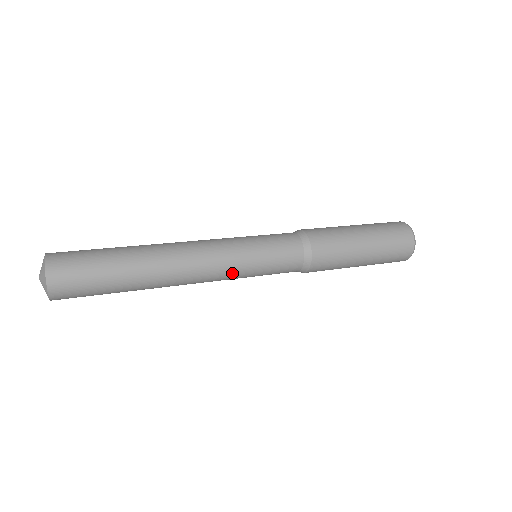
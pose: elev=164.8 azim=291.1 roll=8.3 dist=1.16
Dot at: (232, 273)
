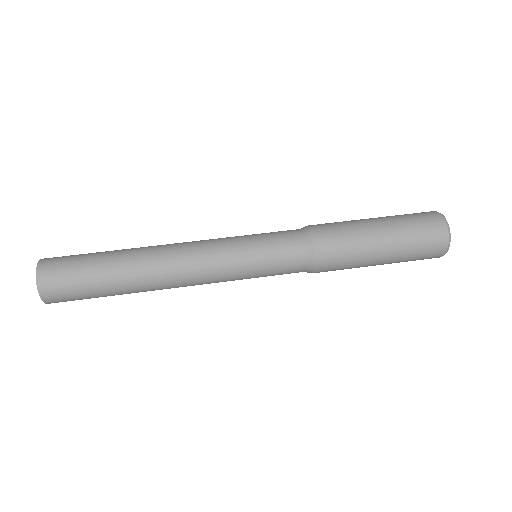
Dot at: occluded
